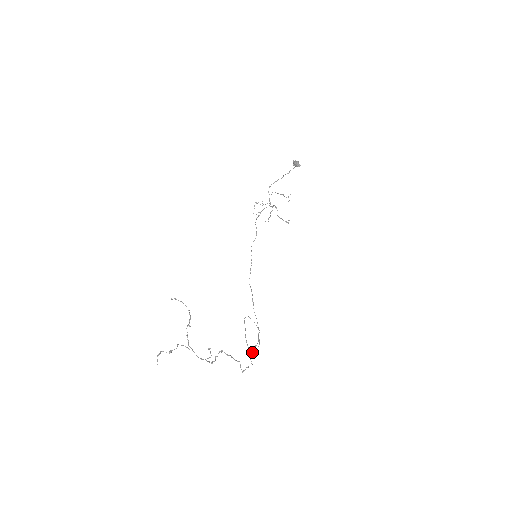
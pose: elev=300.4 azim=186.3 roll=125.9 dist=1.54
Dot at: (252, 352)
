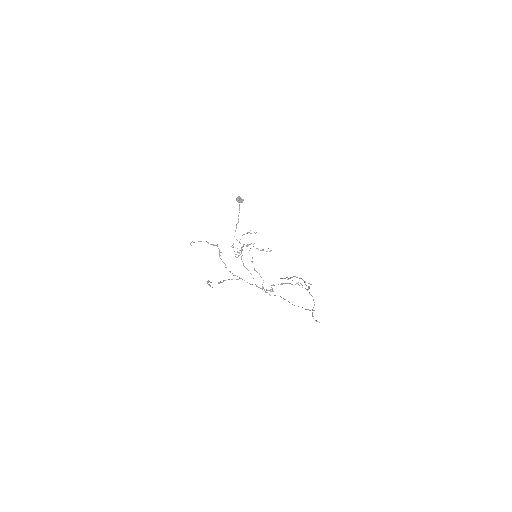
Dot at: (315, 320)
